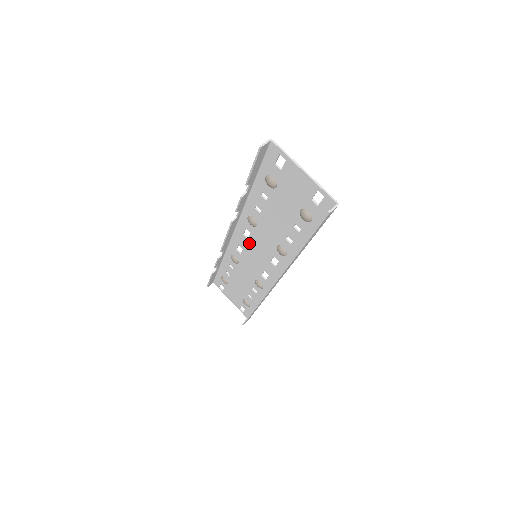
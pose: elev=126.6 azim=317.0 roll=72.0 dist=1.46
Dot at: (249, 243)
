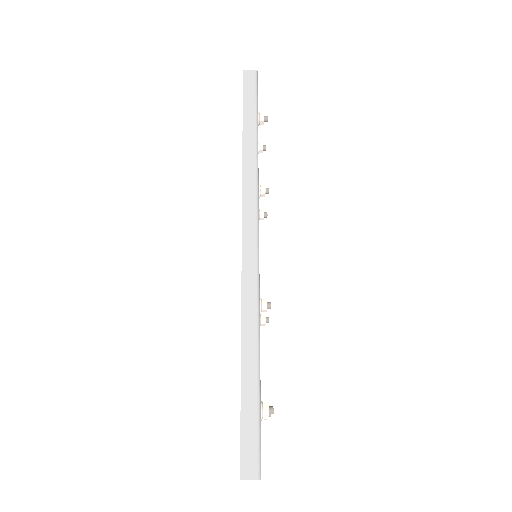
Dot at: occluded
